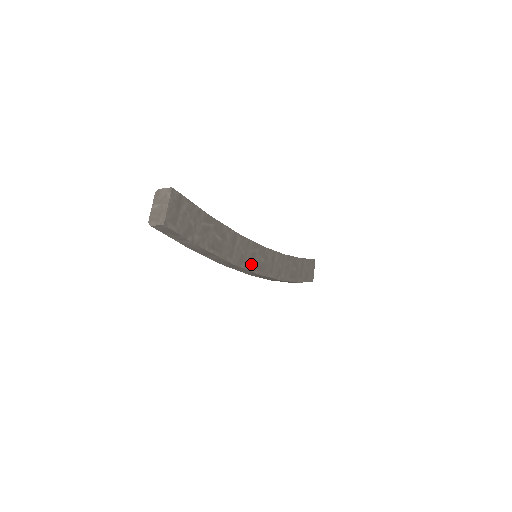
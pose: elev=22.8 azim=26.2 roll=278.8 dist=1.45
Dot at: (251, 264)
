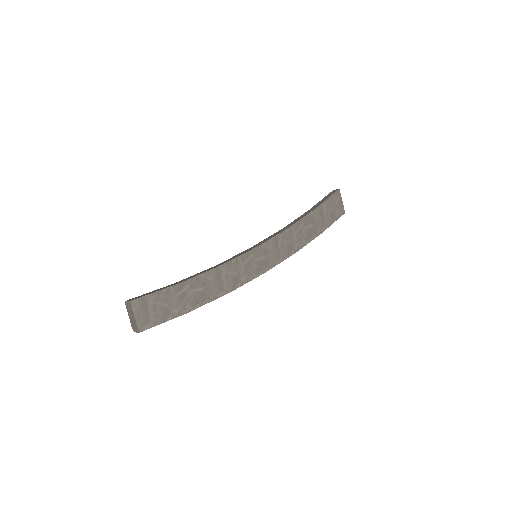
Dot at: (249, 274)
